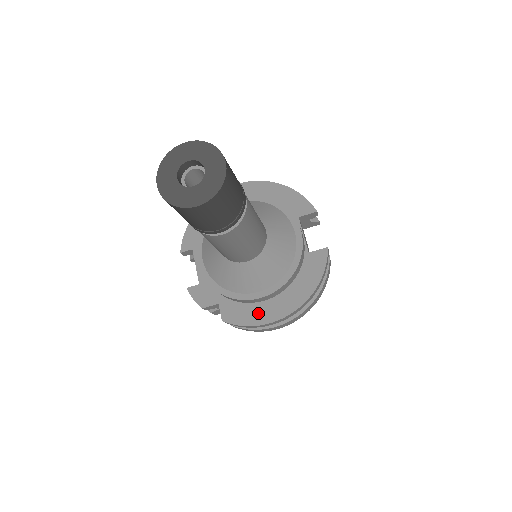
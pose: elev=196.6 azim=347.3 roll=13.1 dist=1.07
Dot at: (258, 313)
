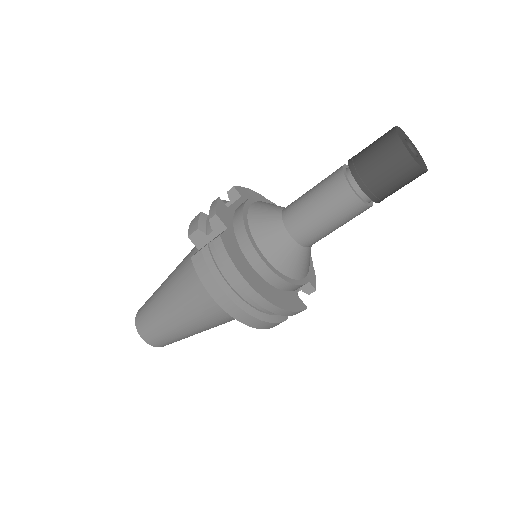
Dot at: (244, 266)
